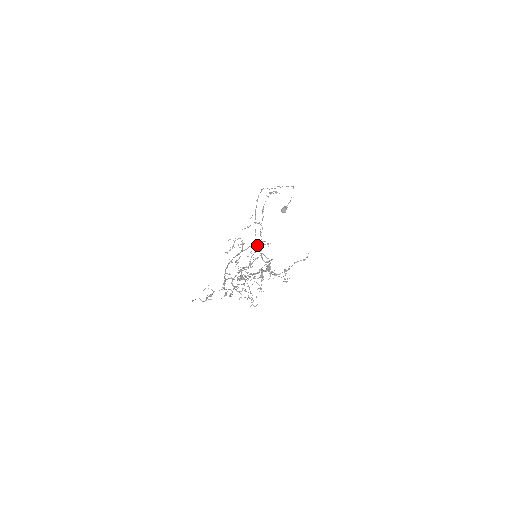
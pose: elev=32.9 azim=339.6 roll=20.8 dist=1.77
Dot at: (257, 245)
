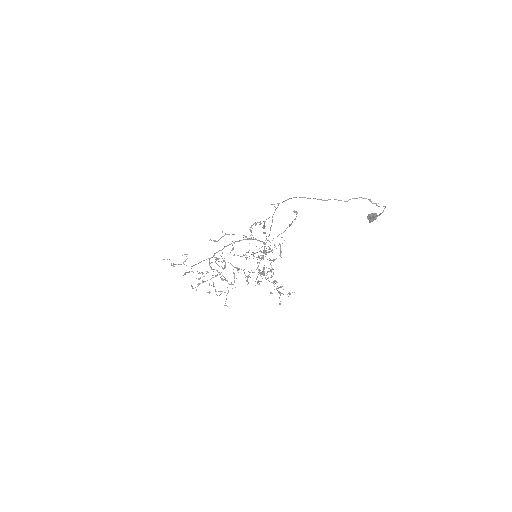
Dot at: (264, 247)
